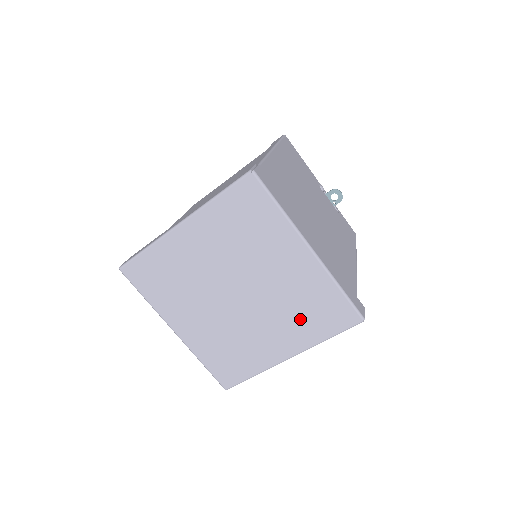
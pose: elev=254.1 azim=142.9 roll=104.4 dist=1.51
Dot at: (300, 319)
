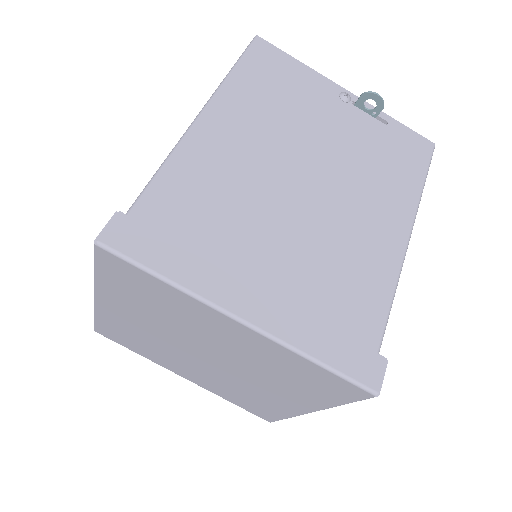
Dot at: (291, 384)
